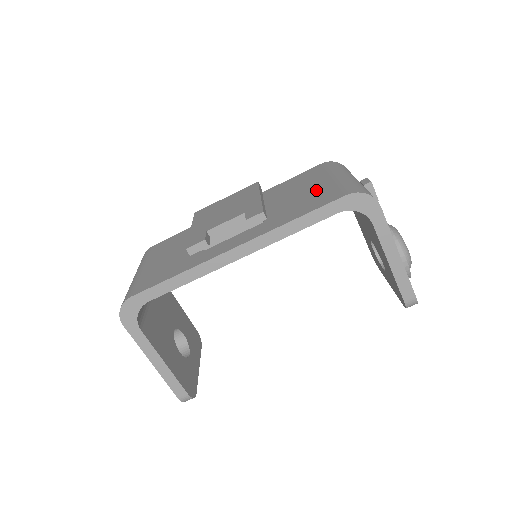
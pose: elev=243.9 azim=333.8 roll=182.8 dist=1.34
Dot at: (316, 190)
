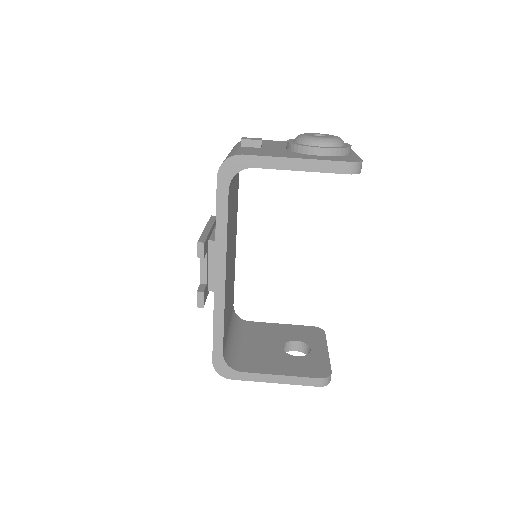
Dot at: occluded
